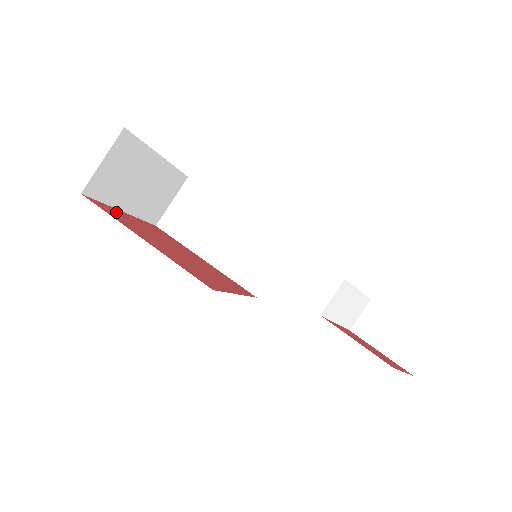
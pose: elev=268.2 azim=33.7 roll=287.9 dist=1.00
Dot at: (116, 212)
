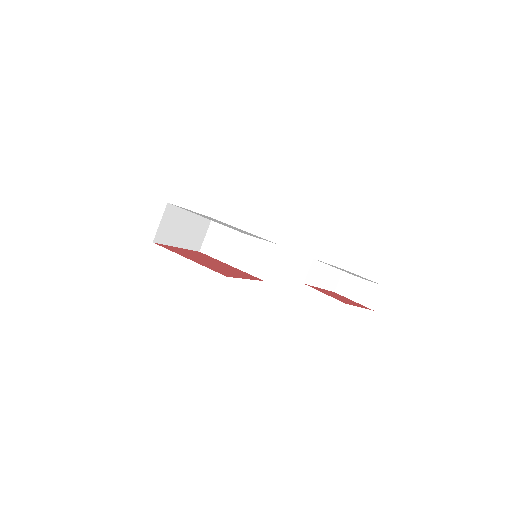
Dot at: (173, 248)
